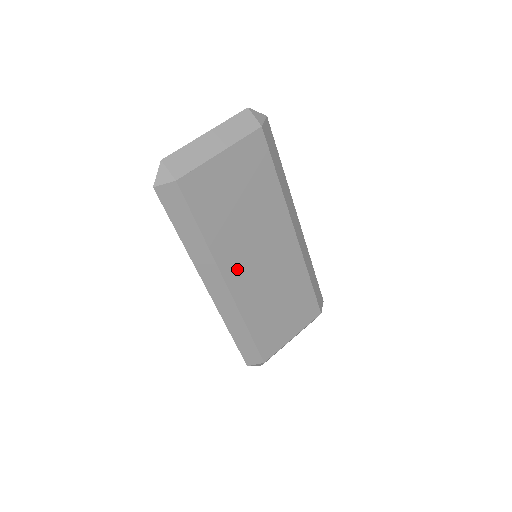
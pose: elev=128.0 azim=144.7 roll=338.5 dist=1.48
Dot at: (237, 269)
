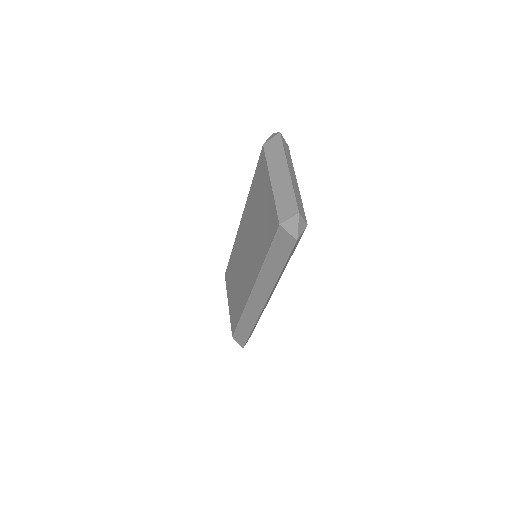
Dot at: occluded
